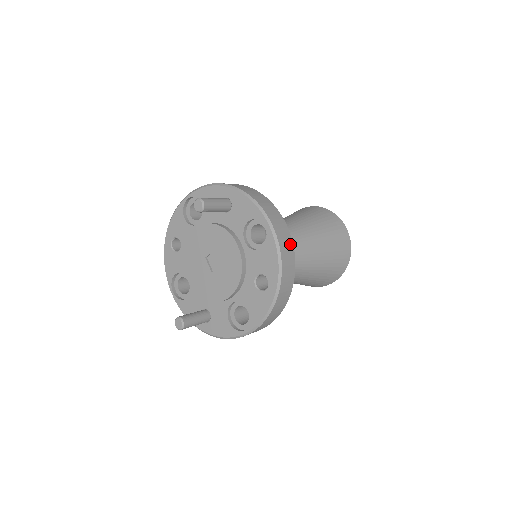
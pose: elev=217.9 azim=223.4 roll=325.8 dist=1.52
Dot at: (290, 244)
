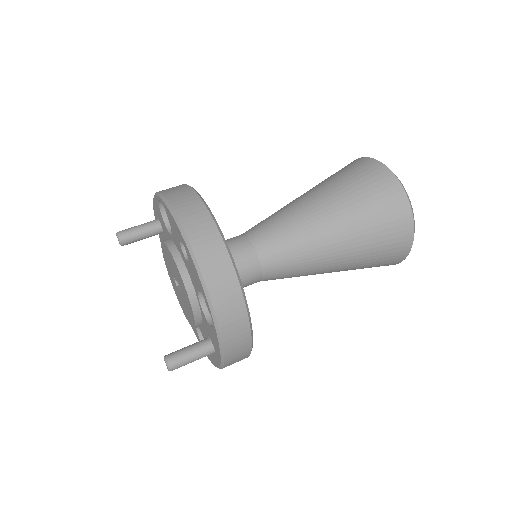
Dot at: (190, 194)
